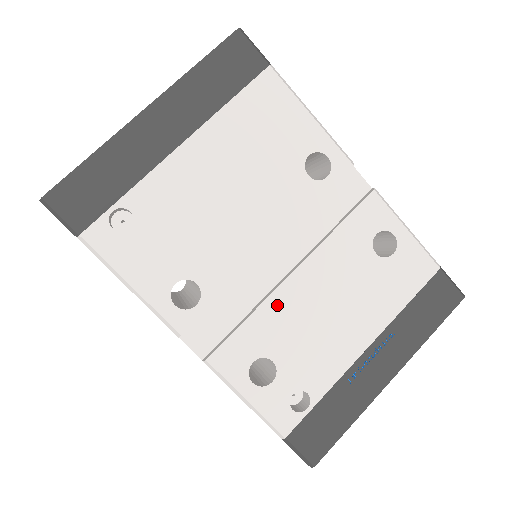
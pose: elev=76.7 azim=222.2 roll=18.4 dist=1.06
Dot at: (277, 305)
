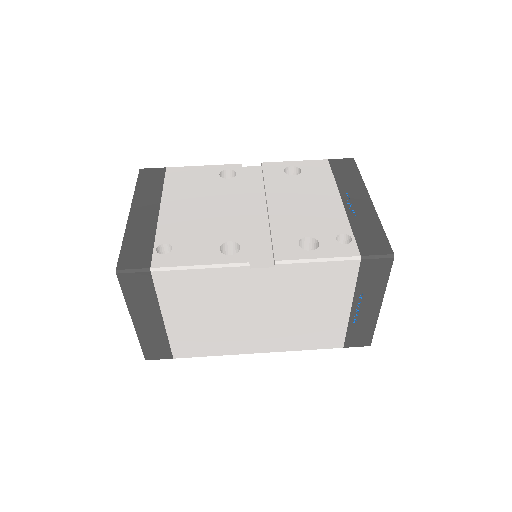
Dot at: (278, 220)
